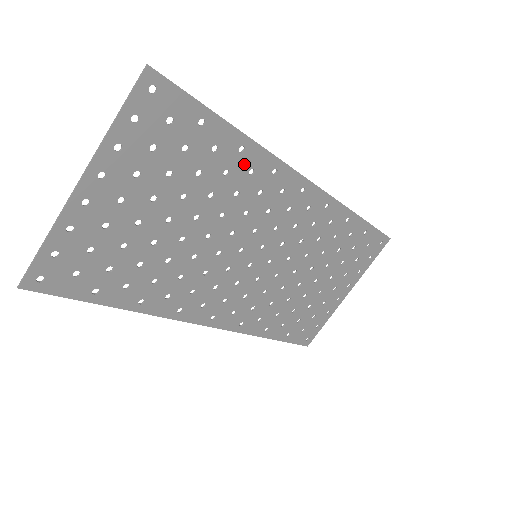
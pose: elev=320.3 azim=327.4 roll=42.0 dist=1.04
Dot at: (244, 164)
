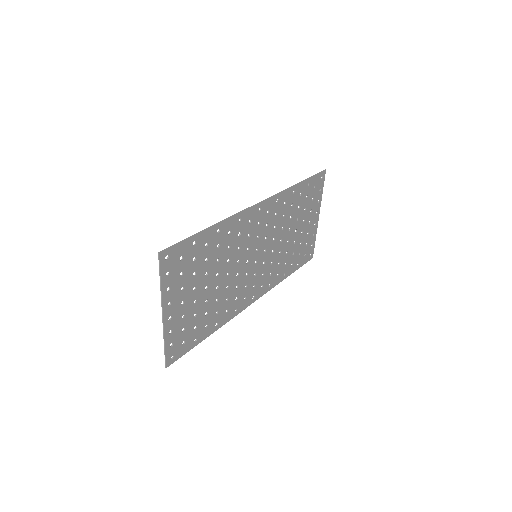
Dot at: (224, 234)
